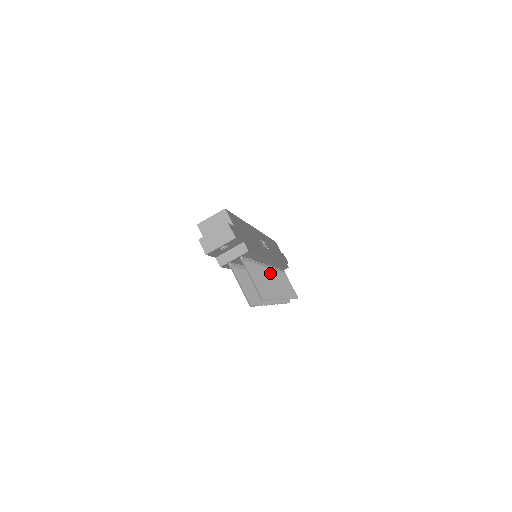
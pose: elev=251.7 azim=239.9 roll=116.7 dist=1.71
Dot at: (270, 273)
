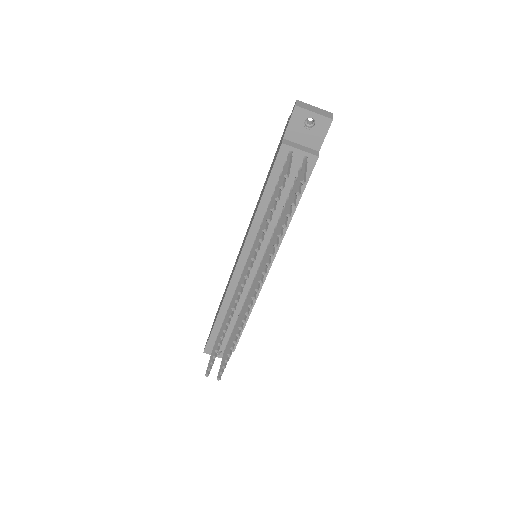
Dot at: occluded
